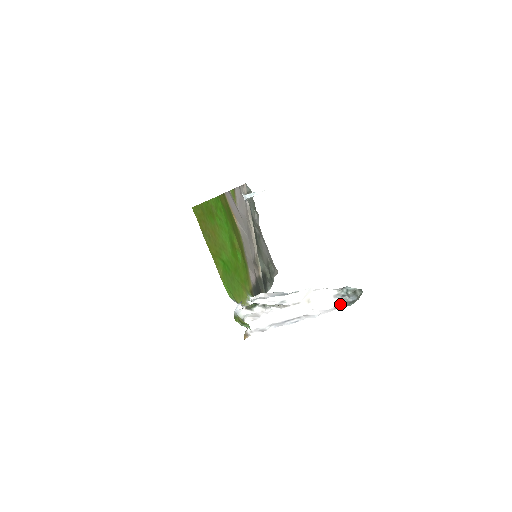
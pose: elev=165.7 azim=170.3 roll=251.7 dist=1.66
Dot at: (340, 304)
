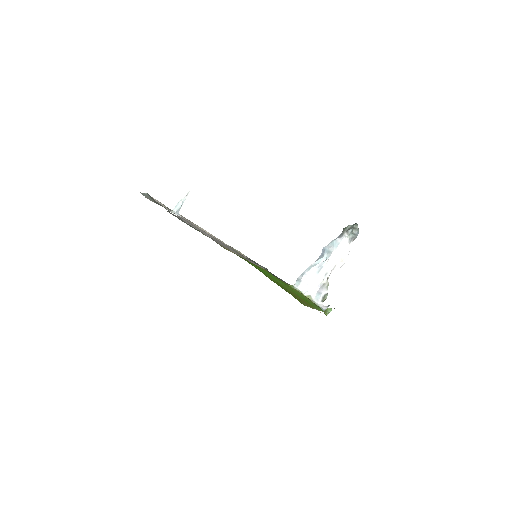
Dot at: (351, 242)
